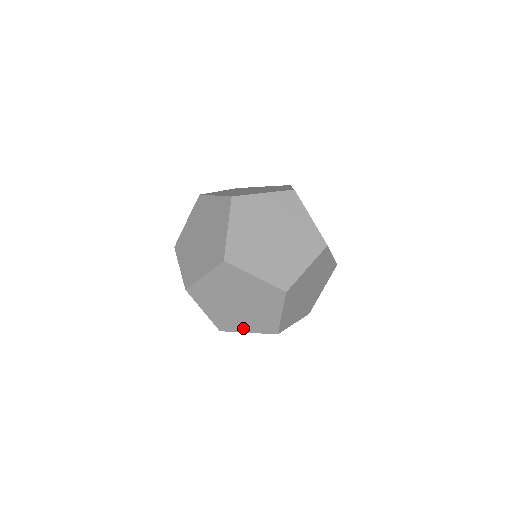
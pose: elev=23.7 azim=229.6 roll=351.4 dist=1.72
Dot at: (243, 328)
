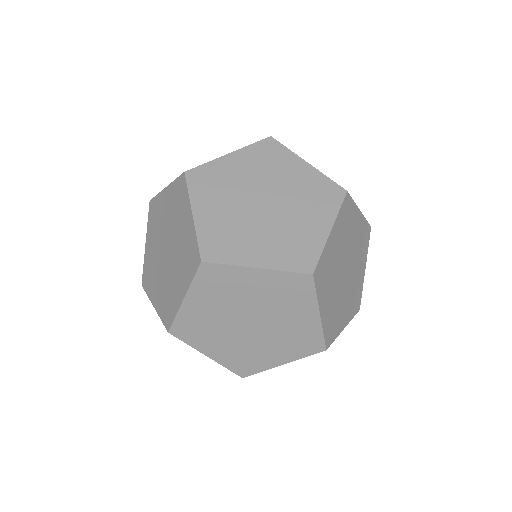
Dot at: (208, 348)
